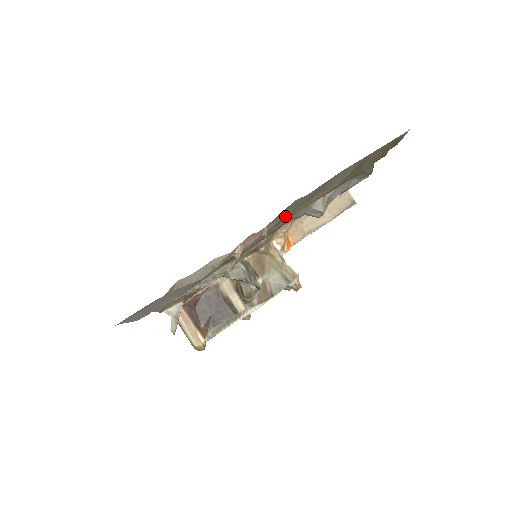
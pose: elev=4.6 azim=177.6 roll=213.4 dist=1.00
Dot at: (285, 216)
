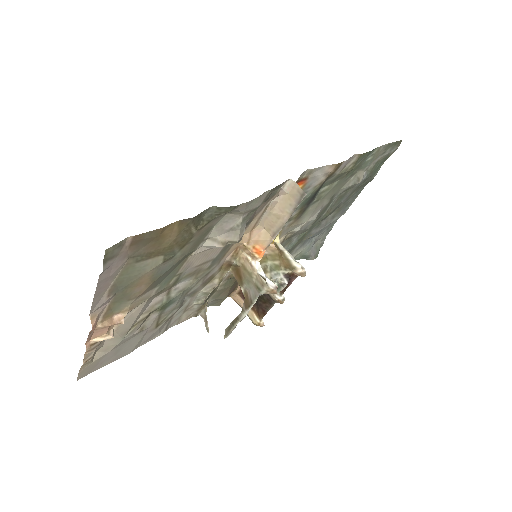
Dot at: (131, 300)
